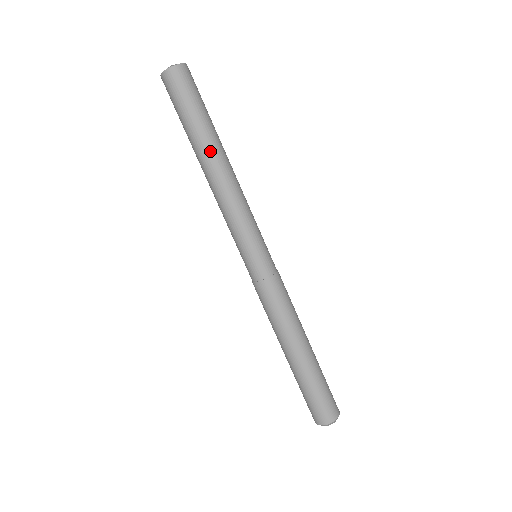
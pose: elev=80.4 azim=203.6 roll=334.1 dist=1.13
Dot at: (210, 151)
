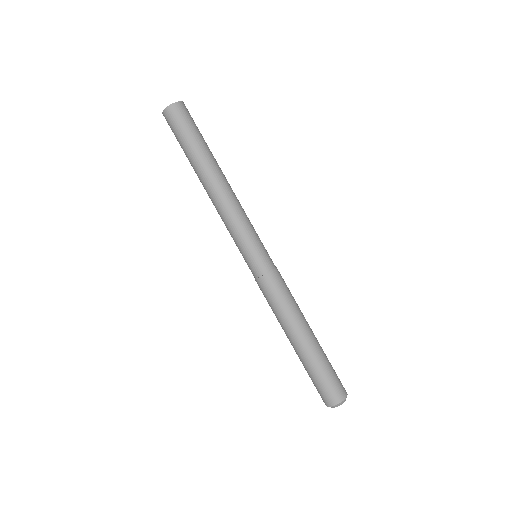
Dot at: (204, 171)
